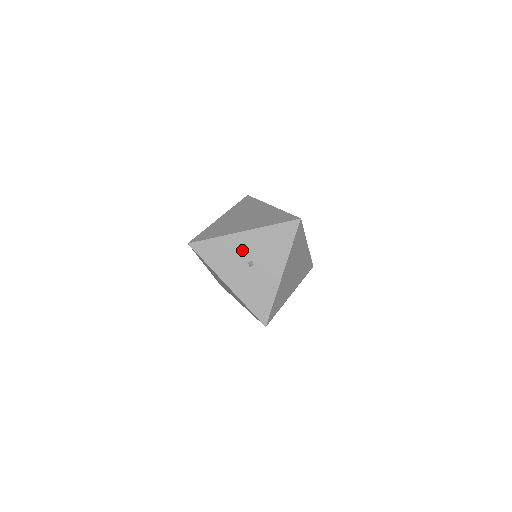
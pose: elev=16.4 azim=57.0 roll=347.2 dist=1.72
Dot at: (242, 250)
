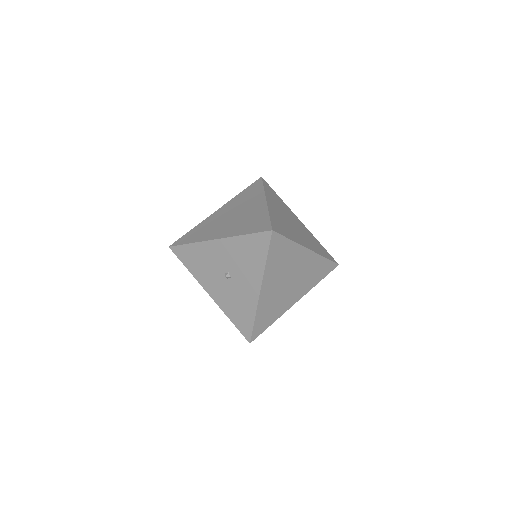
Dot at: (217, 260)
